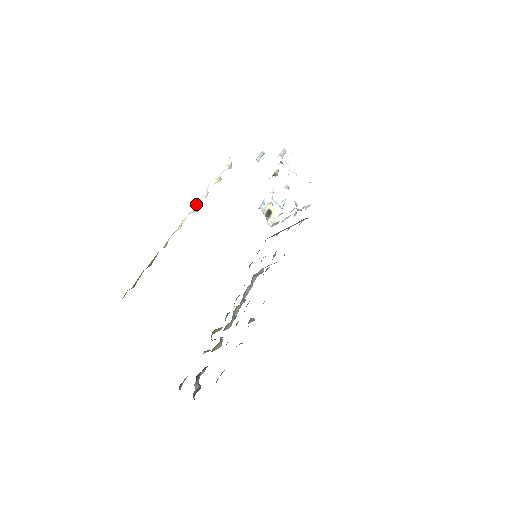
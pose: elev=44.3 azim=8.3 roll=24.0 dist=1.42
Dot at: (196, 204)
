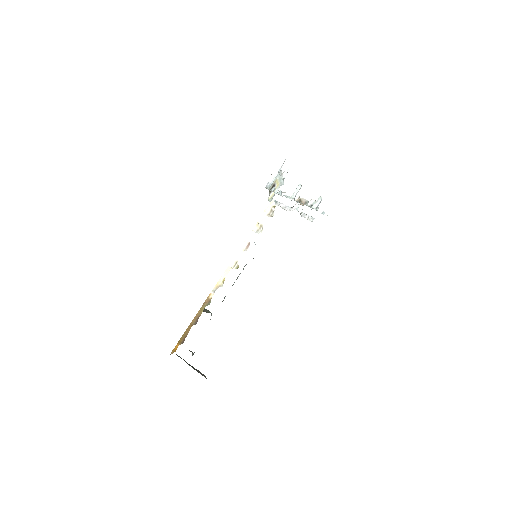
Dot at: (237, 257)
